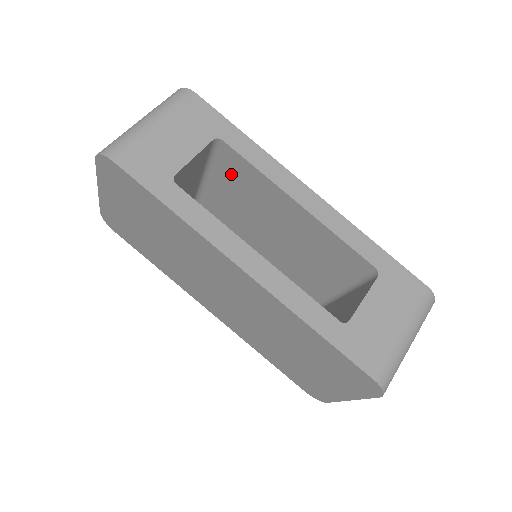
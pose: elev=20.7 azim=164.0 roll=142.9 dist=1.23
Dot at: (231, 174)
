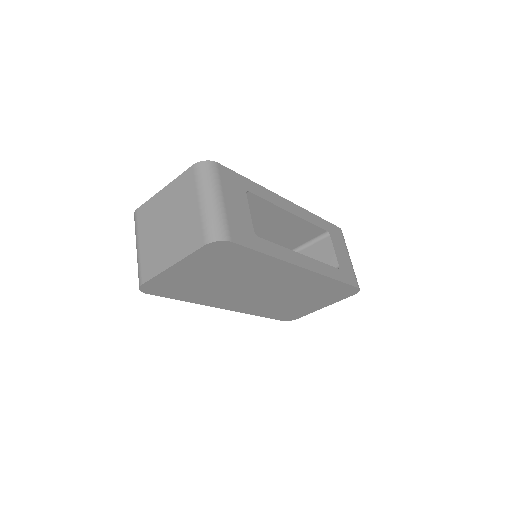
Dot at: occluded
